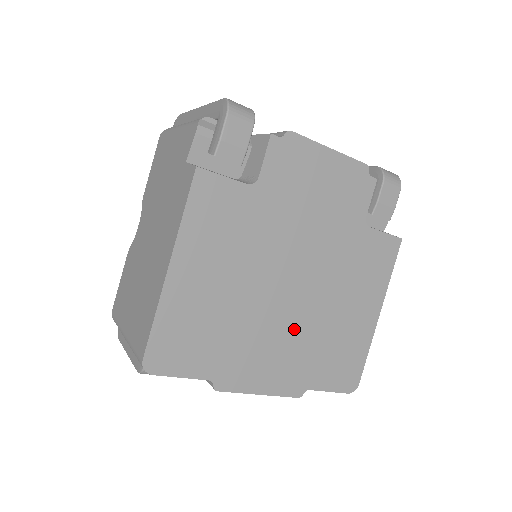
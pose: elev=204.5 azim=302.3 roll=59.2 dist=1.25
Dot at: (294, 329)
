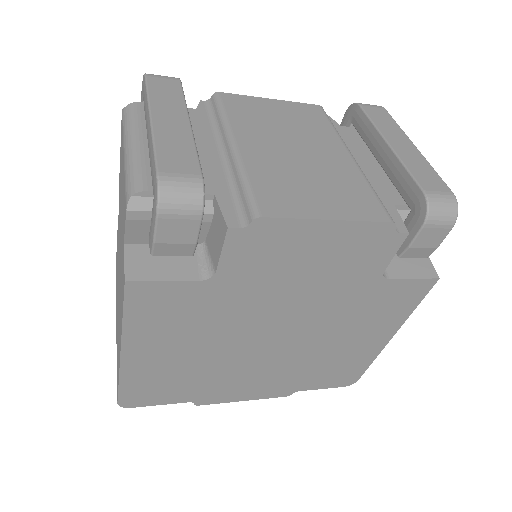
Dot at: (279, 364)
